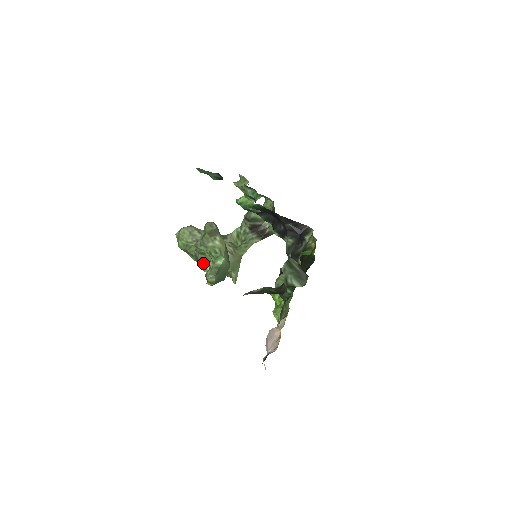
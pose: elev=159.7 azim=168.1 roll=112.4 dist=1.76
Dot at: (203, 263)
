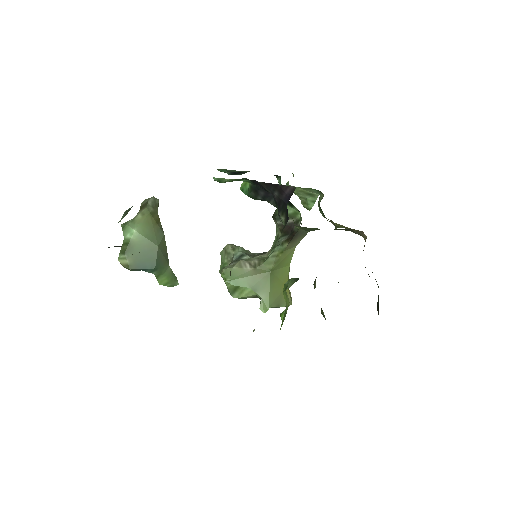
Dot at: occluded
